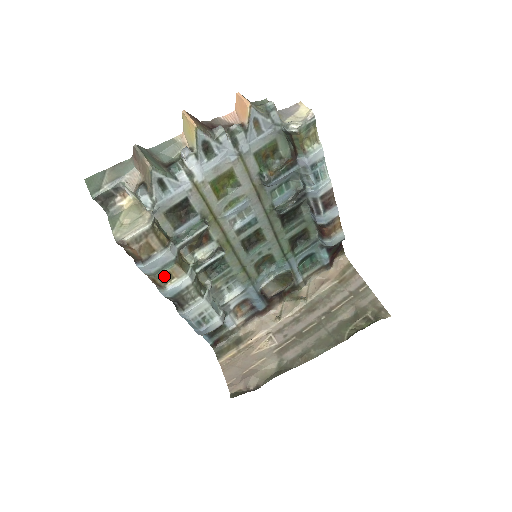
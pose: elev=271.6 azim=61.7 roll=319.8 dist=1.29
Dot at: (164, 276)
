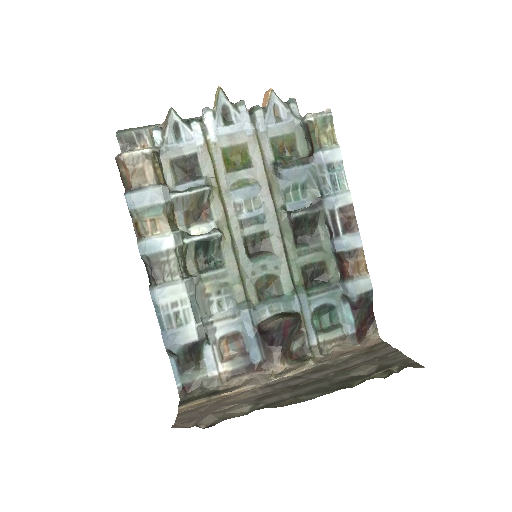
Dot at: (147, 222)
